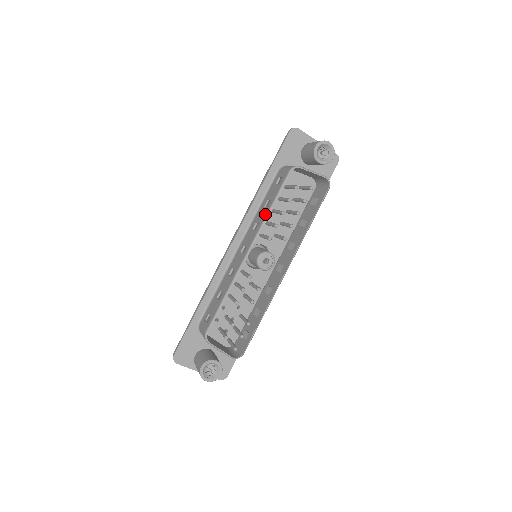
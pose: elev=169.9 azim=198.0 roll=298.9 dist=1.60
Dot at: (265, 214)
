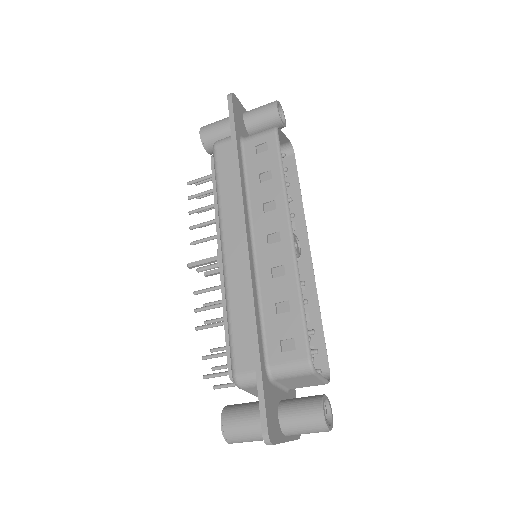
Dot at: (279, 185)
